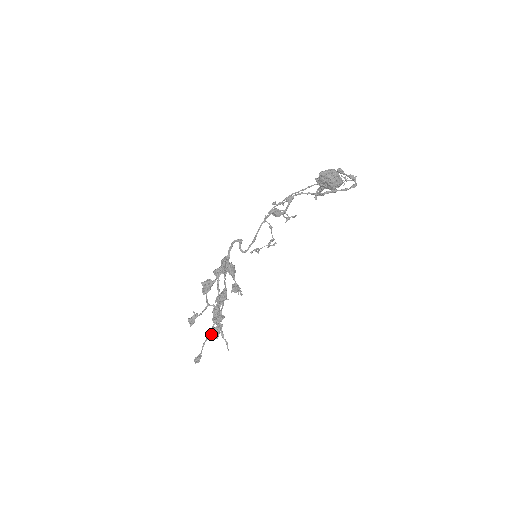
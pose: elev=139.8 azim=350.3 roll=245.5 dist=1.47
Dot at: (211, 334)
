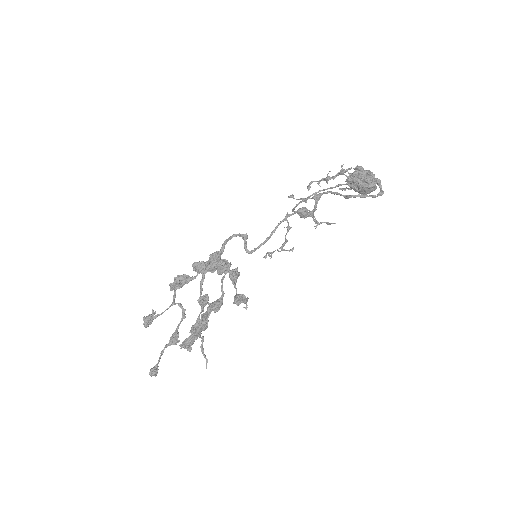
Dot at: (181, 344)
